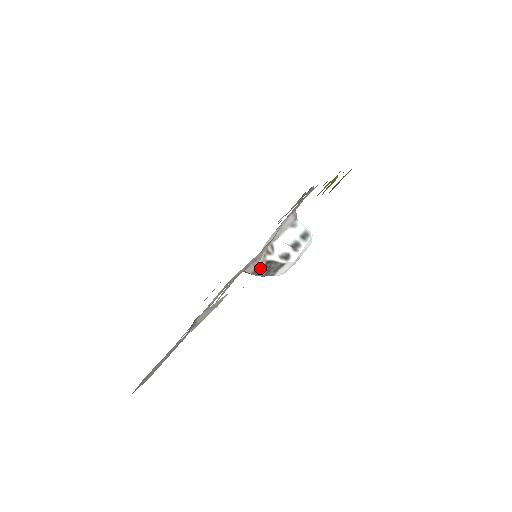
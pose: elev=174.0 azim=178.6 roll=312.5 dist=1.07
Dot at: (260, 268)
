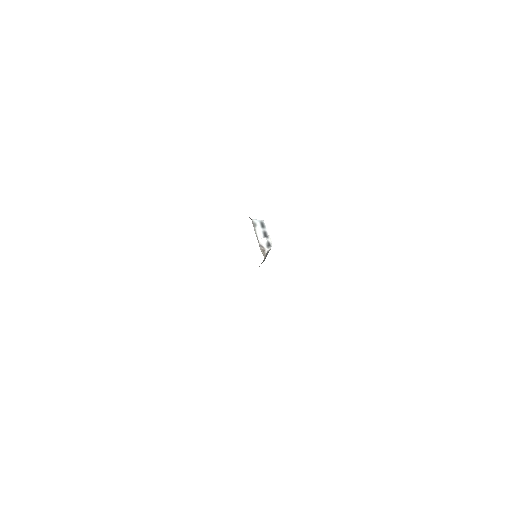
Dot at: (263, 260)
